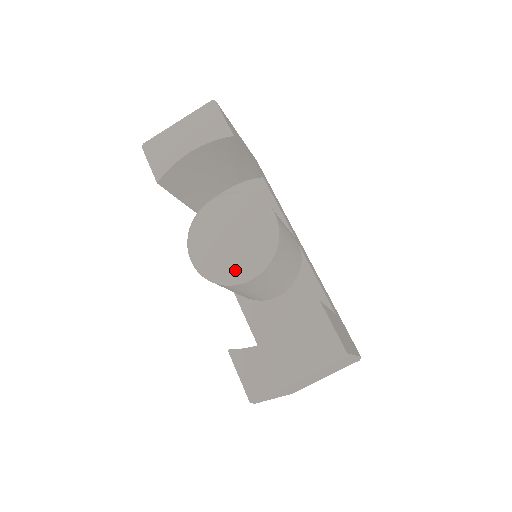
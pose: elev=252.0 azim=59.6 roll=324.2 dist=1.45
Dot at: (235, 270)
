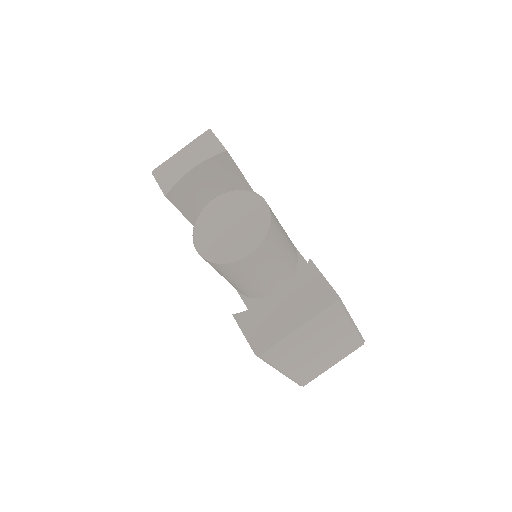
Dot at: (235, 249)
